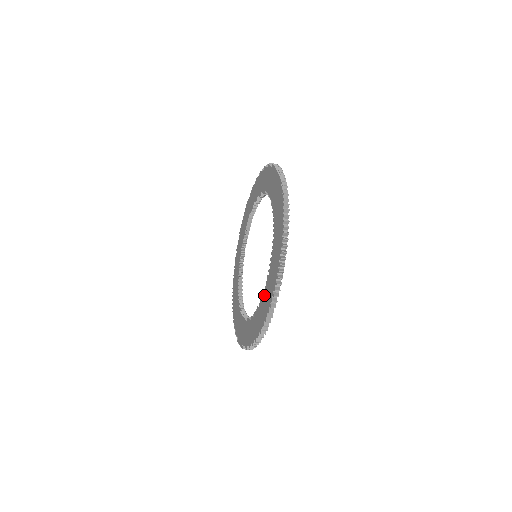
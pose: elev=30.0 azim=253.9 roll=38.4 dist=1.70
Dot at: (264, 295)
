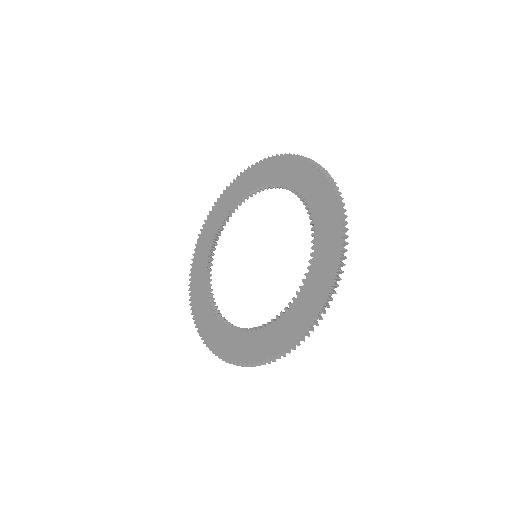
Dot at: (249, 336)
